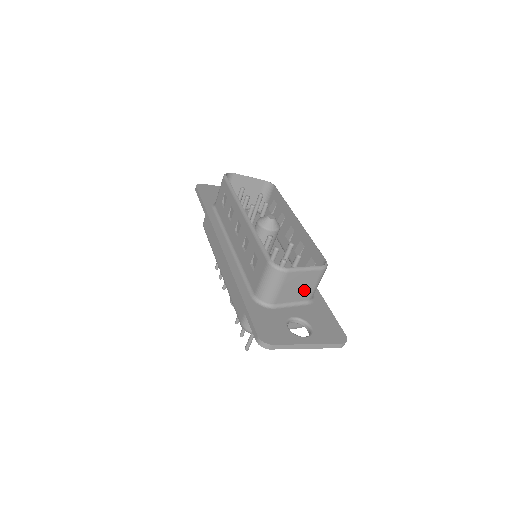
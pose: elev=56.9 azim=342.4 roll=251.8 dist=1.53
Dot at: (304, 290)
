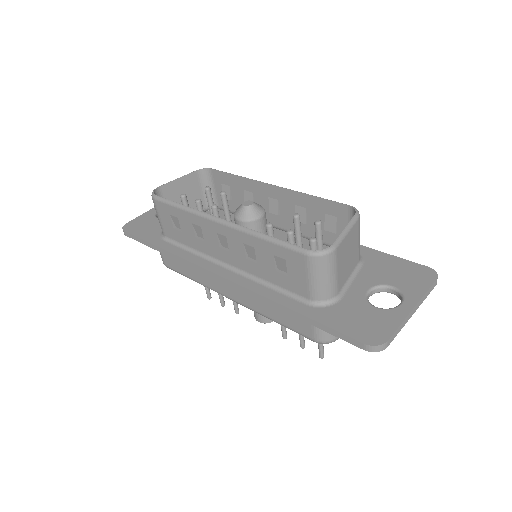
Dot at: (353, 254)
